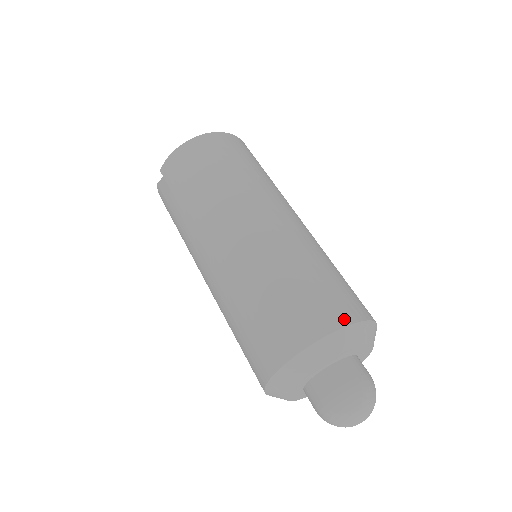
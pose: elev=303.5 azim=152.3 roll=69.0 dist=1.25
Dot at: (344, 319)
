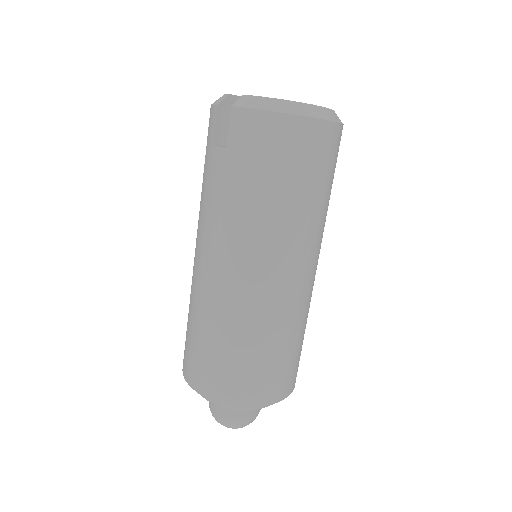
Dot at: (275, 398)
